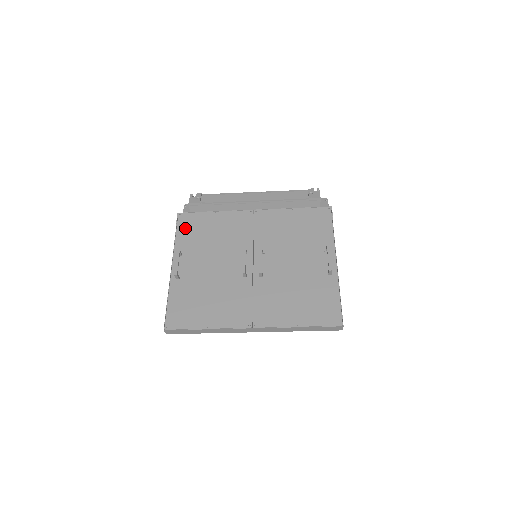
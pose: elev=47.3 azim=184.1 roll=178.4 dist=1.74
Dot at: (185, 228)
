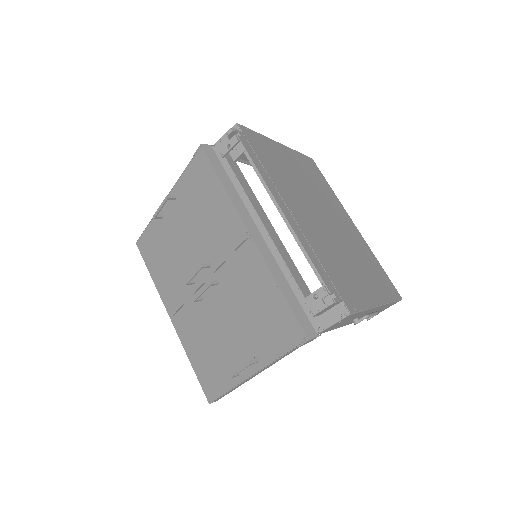
Dot at: (194, 173)
